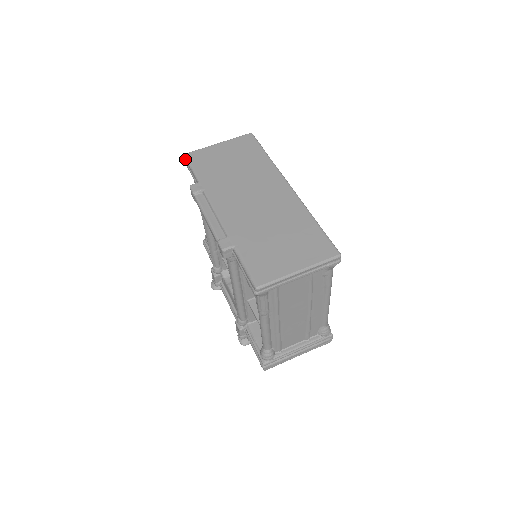
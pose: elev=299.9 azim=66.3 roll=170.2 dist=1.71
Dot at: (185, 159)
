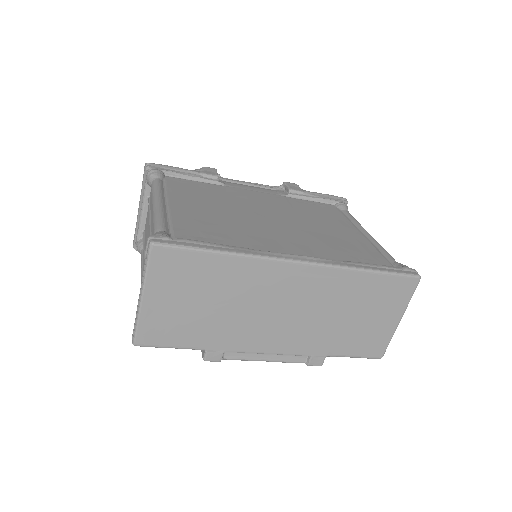
Dot at: (140, 345)
